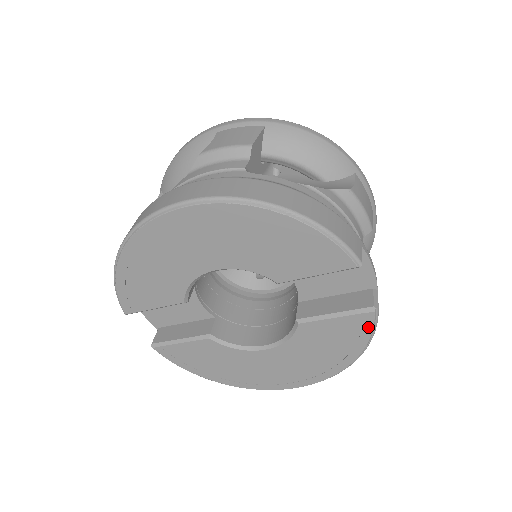
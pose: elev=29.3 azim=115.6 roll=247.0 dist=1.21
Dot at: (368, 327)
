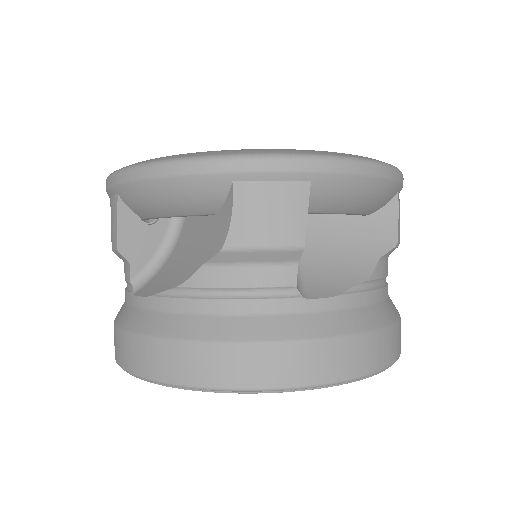
Dot at: occluded
